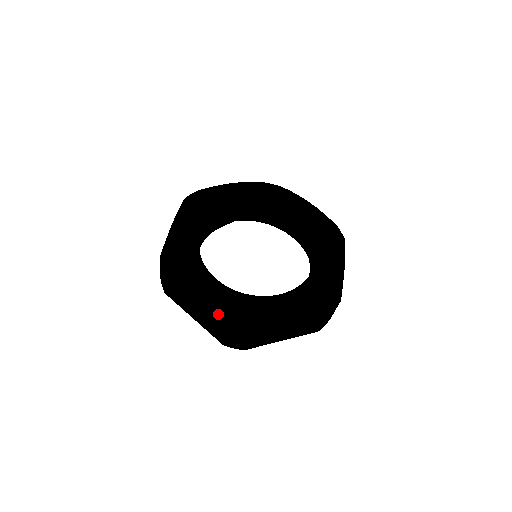
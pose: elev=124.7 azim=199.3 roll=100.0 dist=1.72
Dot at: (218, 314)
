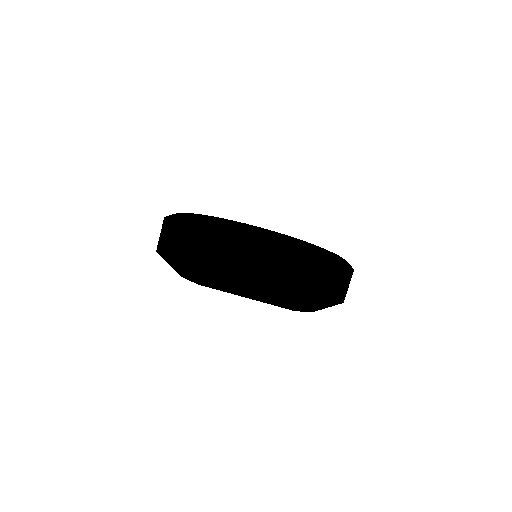
Dot at: (290, 261)
